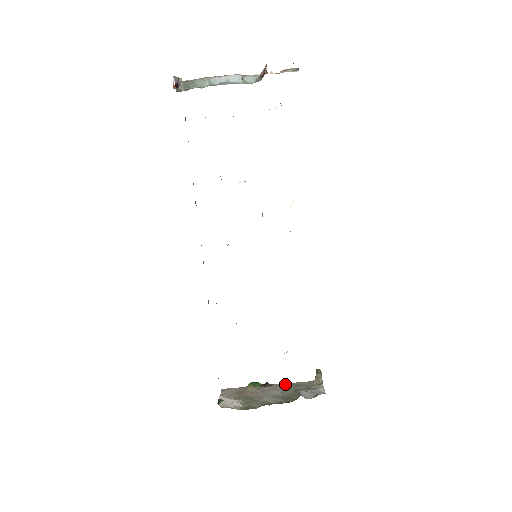
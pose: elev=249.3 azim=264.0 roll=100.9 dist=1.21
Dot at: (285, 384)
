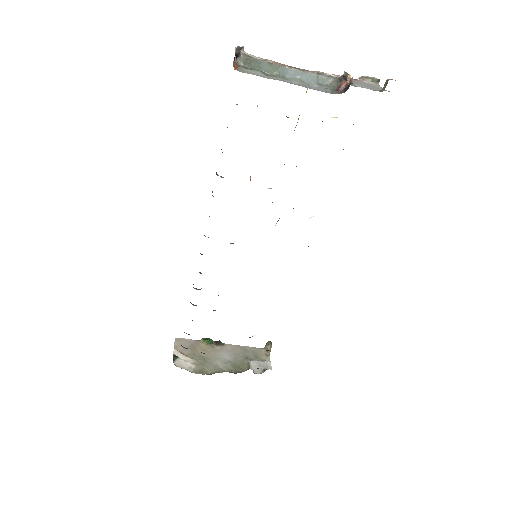
Dot at: (236, 346)
